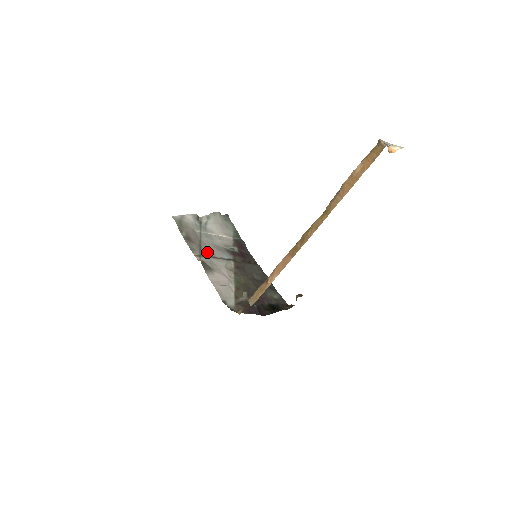
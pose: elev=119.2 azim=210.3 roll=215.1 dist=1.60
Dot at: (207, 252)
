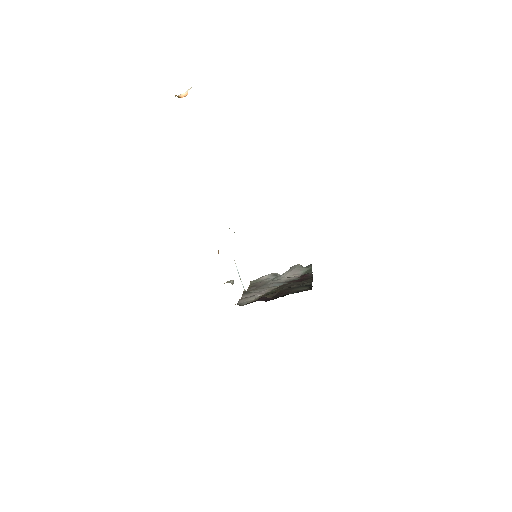
Dot at: (262, 288)
